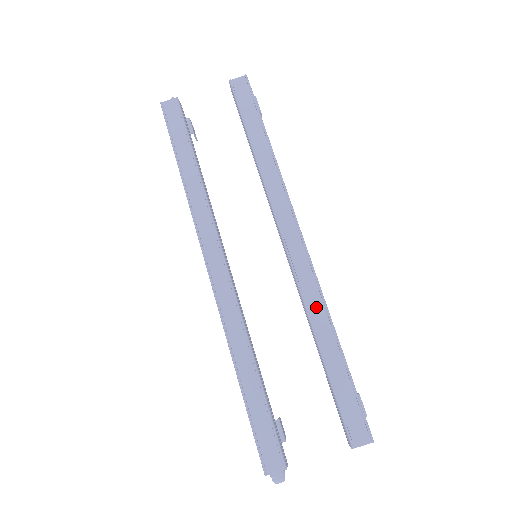
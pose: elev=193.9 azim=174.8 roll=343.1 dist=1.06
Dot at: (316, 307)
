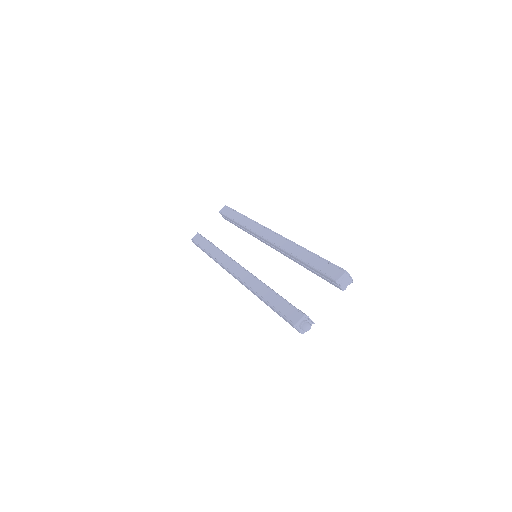
Dot at: (290, 247)
